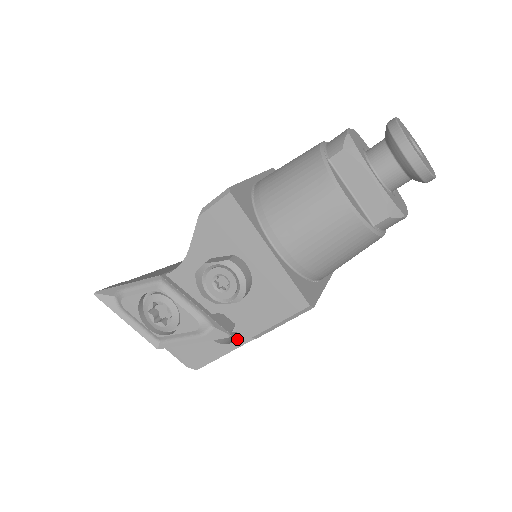
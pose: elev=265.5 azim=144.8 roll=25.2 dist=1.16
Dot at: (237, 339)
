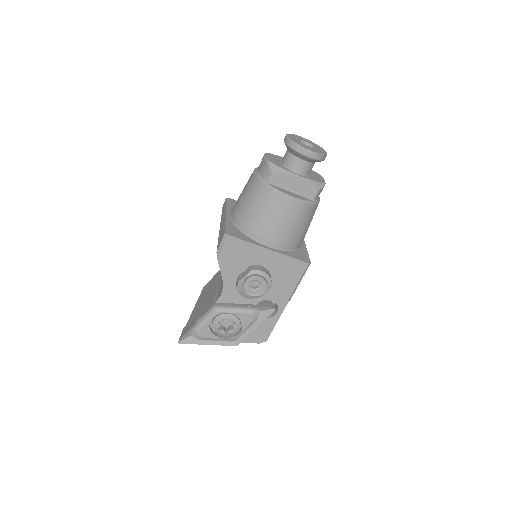
Dot at: (279, 308)
